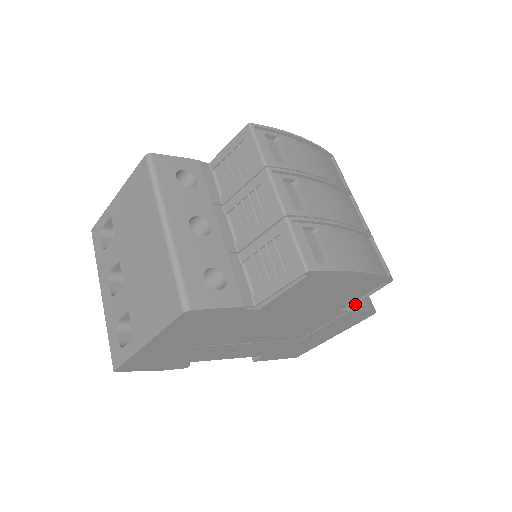
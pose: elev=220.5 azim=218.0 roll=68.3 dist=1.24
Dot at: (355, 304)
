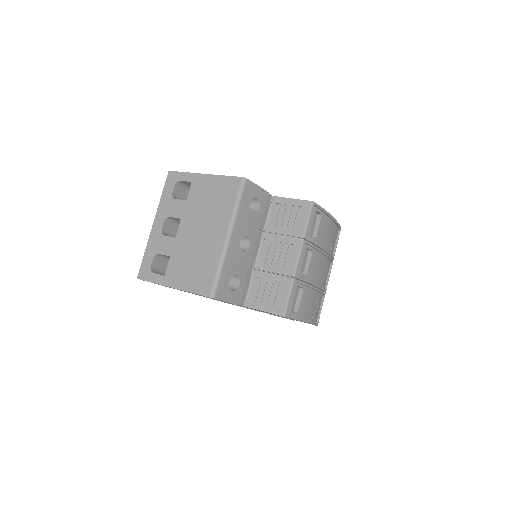
Dot at: (288, 318)
